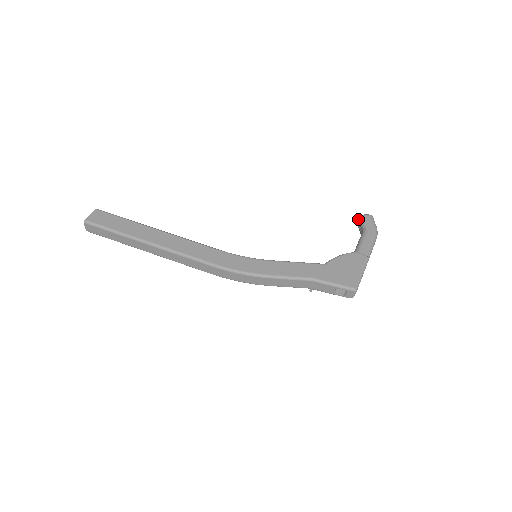
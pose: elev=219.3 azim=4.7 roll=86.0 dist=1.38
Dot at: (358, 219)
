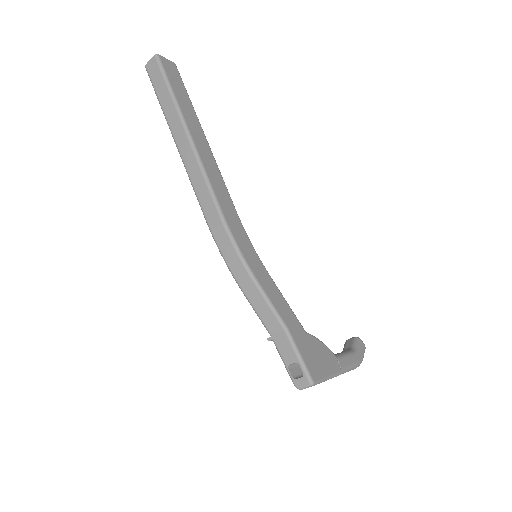
Dot at: (352, 337)
